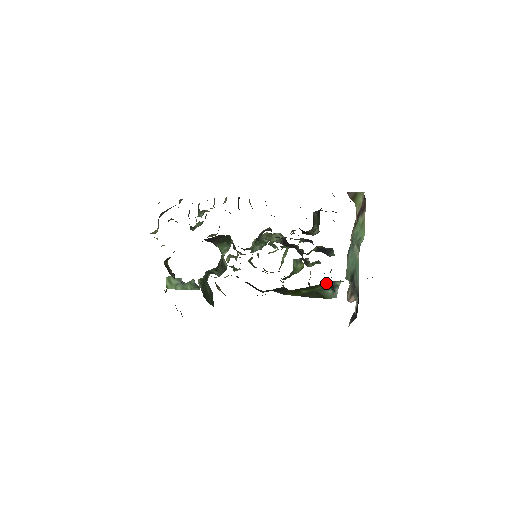
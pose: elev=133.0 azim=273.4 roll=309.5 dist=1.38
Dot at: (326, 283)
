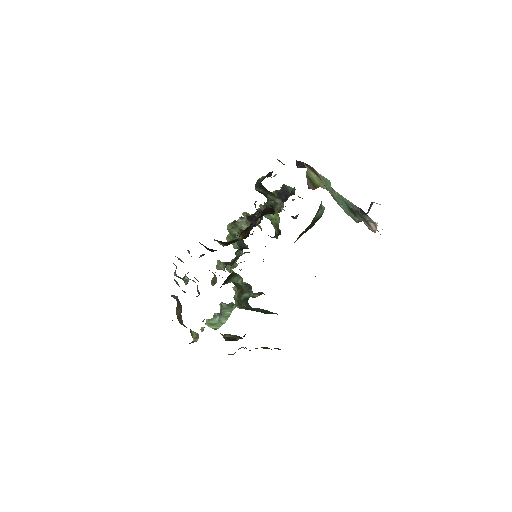
Dot at: occluded
